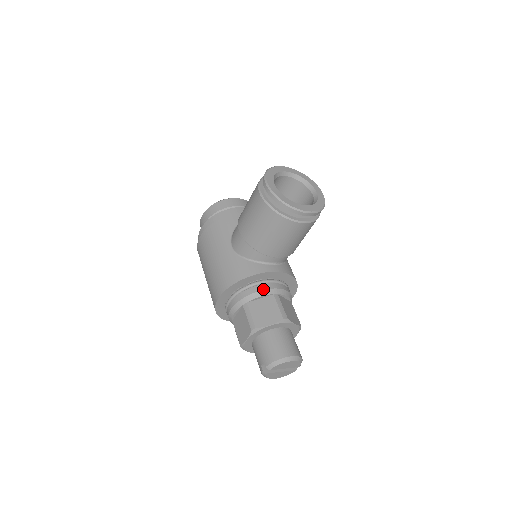
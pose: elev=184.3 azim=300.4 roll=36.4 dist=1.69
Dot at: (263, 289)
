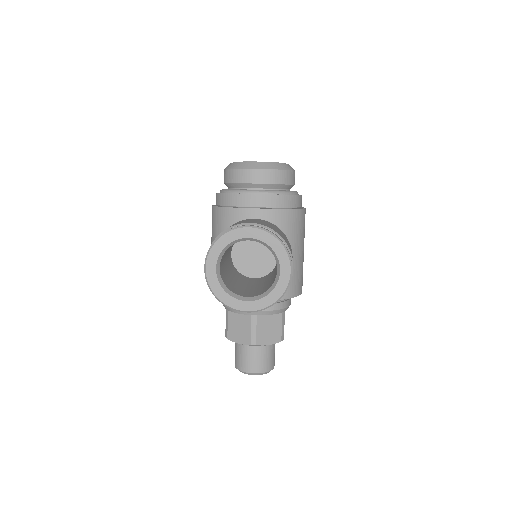
Dot at: occluded
